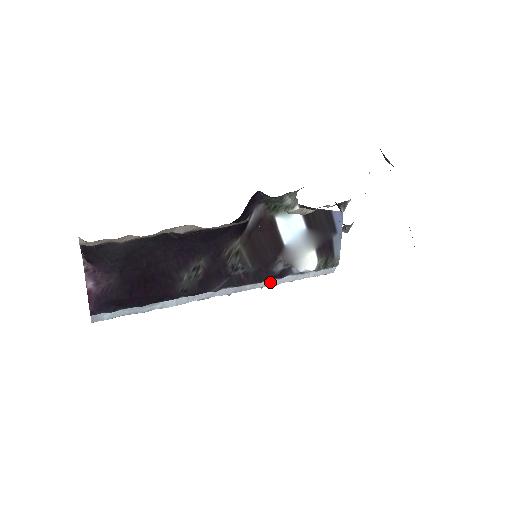
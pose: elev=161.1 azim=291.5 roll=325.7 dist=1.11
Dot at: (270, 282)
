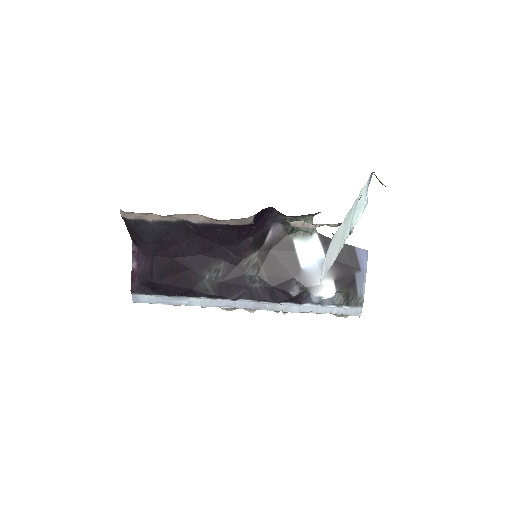
Dot at: (290, 307)
